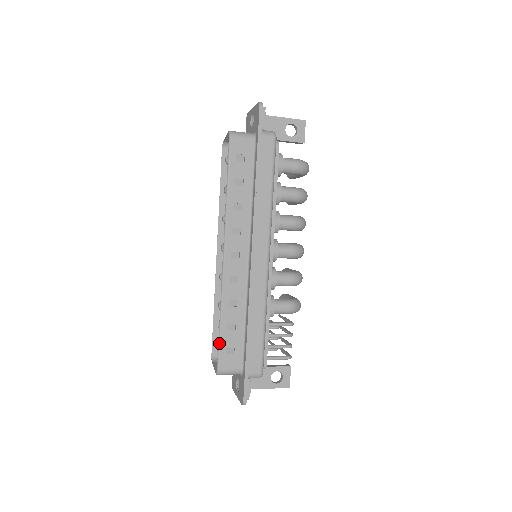
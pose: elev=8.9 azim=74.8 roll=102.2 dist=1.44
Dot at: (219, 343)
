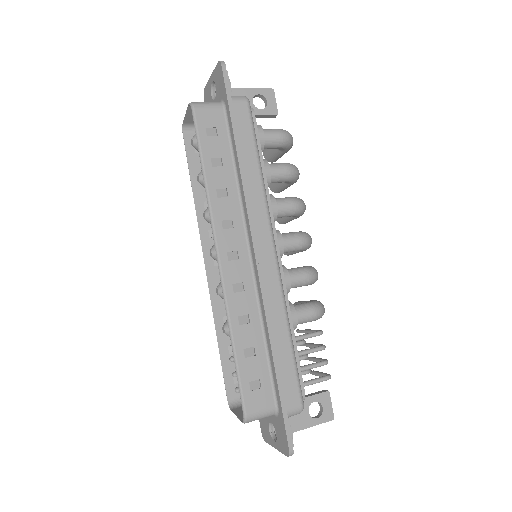
Dot at: (238, 378)
